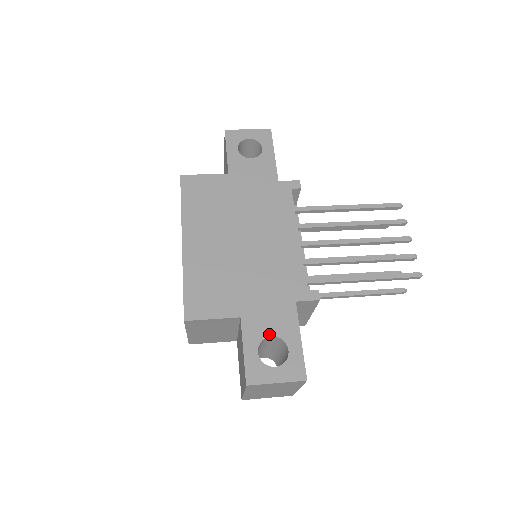
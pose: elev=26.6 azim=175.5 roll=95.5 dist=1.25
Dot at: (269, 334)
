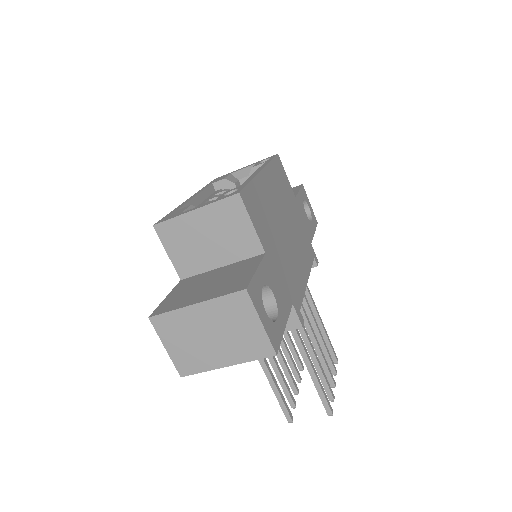
Dot at: (273, 290)
